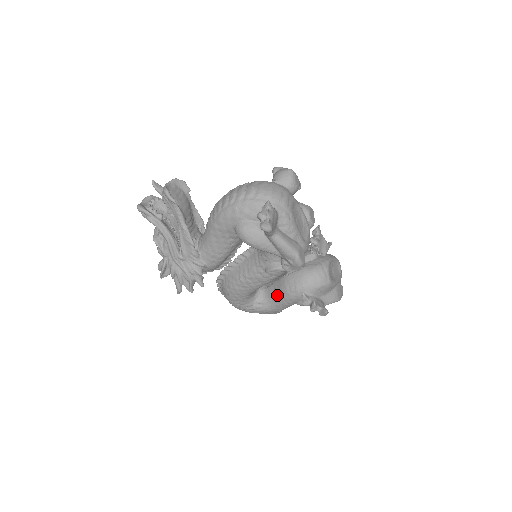
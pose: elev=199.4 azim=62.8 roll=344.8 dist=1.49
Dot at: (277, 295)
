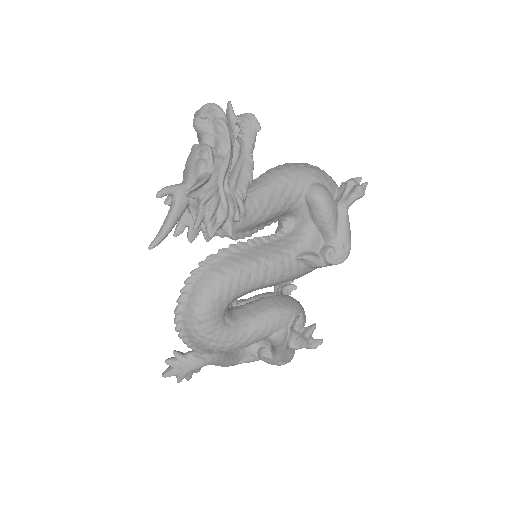
Dot at: (259, 314)
